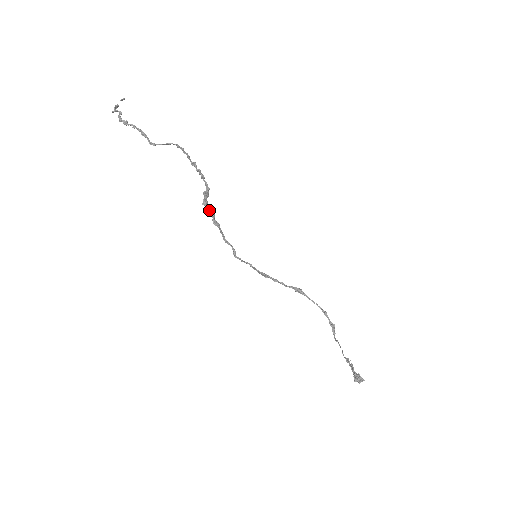
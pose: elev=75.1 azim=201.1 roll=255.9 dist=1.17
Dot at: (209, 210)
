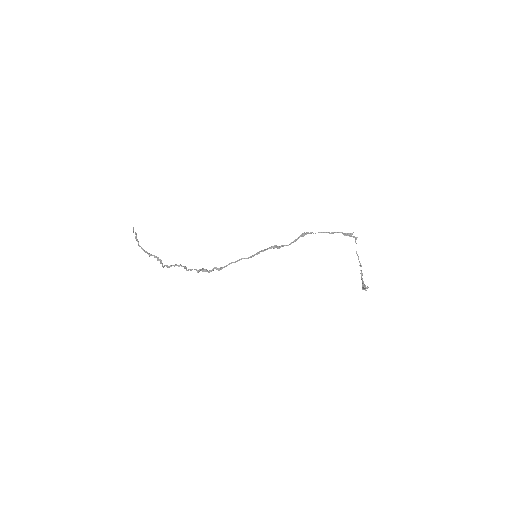
Dot at: (210, 271)
